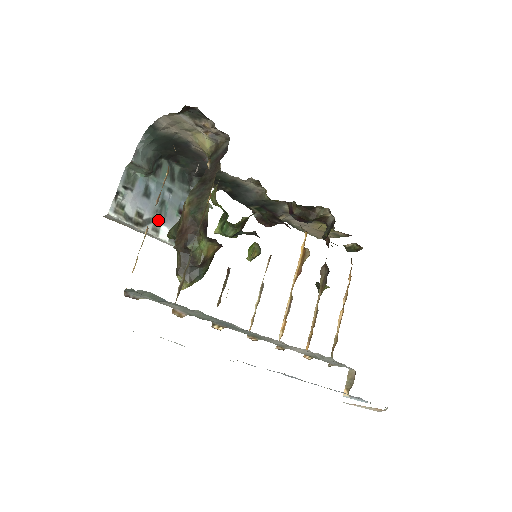
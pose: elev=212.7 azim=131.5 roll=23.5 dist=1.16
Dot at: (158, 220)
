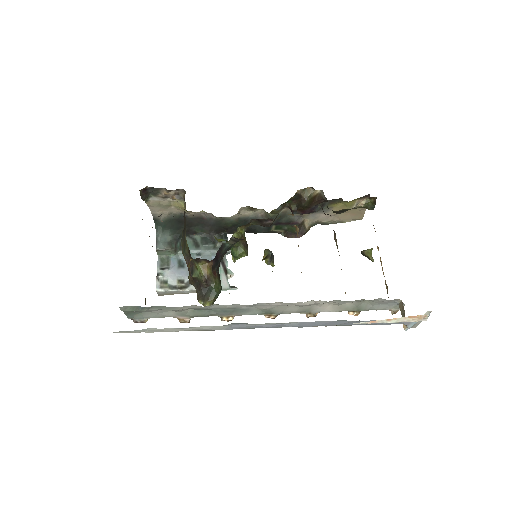
Dot at: occluded
